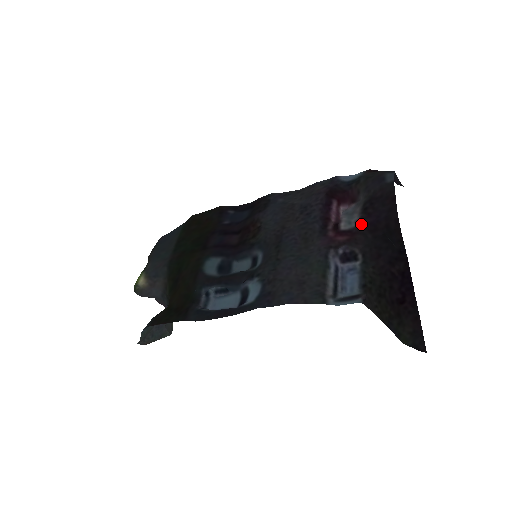
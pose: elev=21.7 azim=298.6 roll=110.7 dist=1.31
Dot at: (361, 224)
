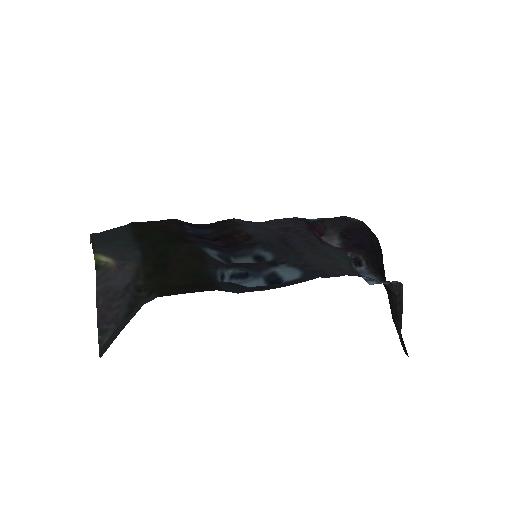
Dot at: (346, 245)
